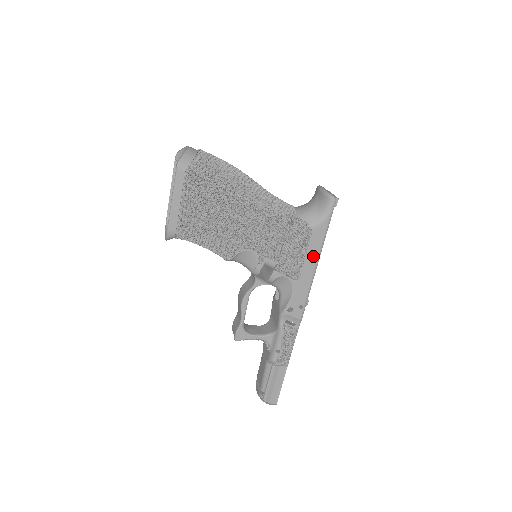
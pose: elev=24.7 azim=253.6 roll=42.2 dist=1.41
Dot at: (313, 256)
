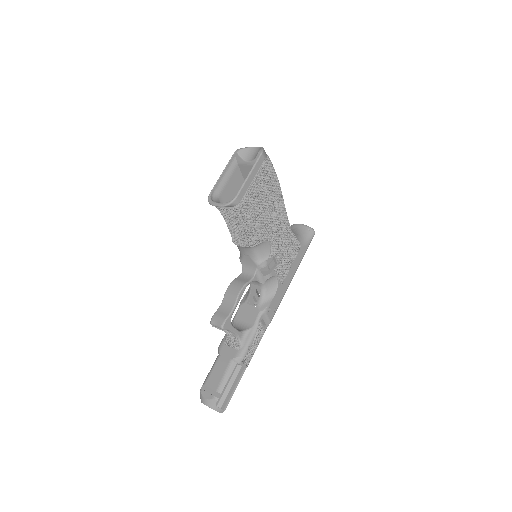
Dot at: (294, 269)
